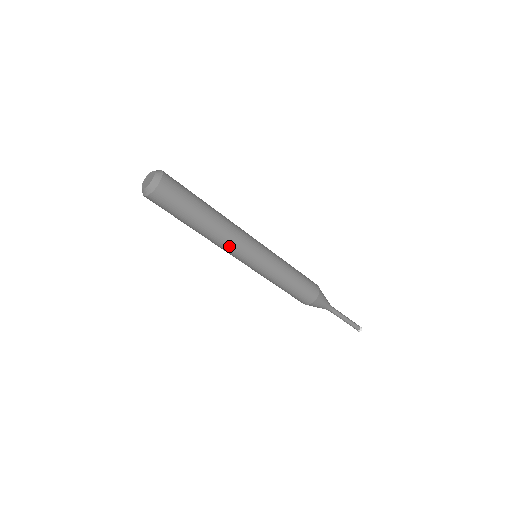
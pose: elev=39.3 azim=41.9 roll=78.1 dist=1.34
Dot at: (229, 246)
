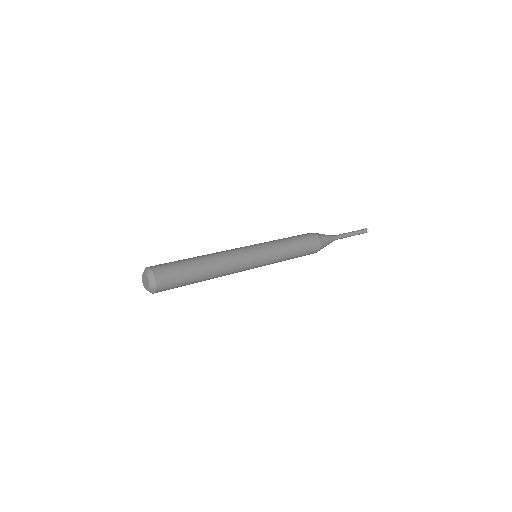
Dot at: (233, 271)
